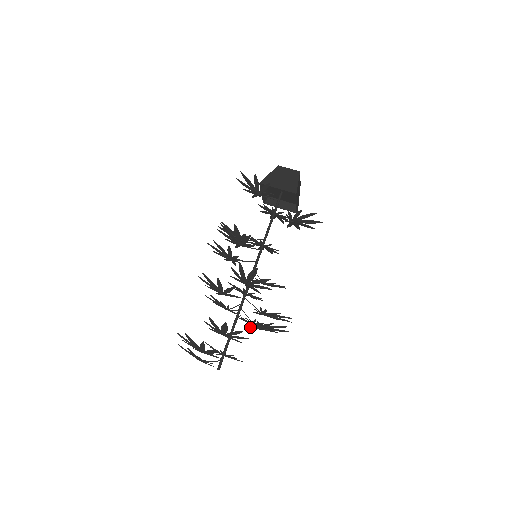
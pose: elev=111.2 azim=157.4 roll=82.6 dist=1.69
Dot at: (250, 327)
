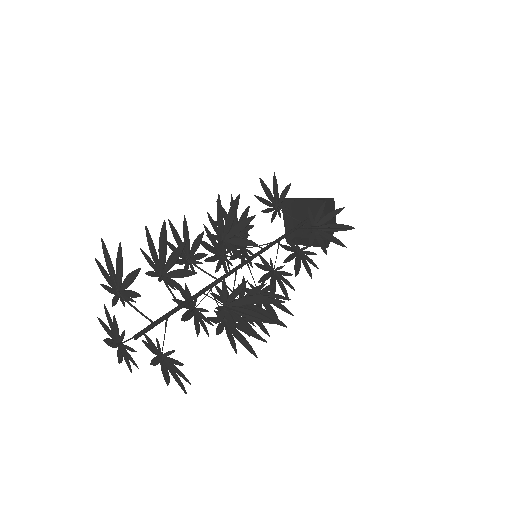
Dot at: (216, 317)
